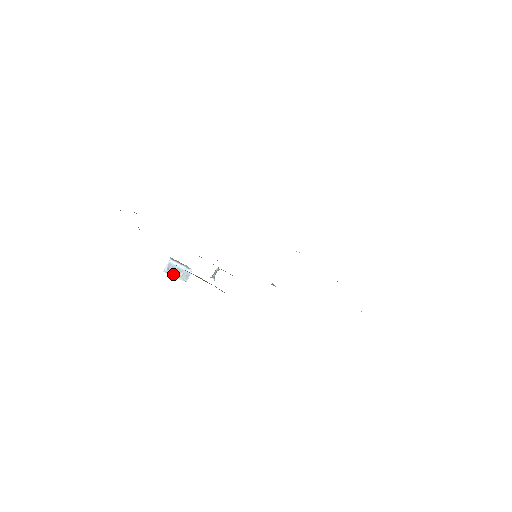
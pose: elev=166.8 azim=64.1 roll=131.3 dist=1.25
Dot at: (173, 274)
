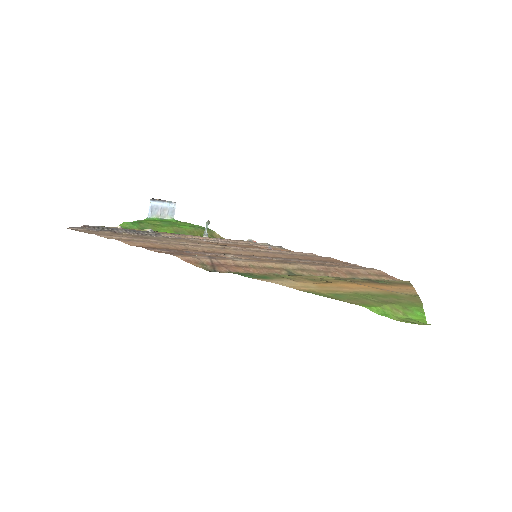
Dot at: (158, 216)
